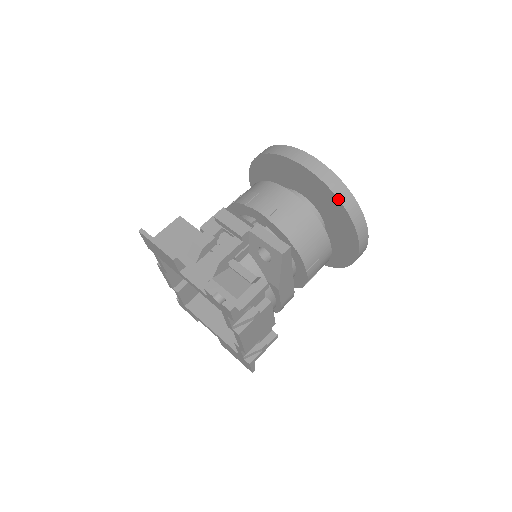
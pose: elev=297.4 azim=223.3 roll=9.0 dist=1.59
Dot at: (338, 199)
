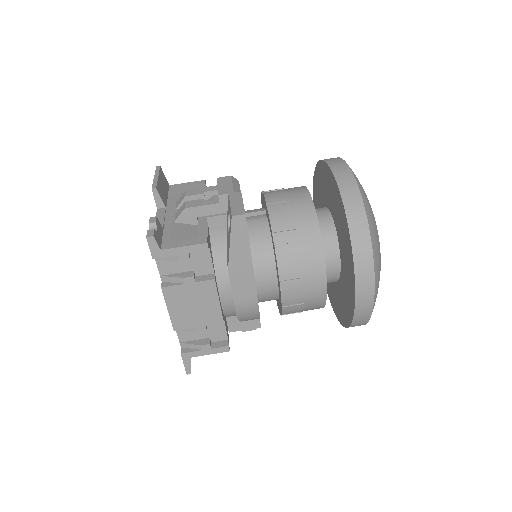
Dot at: (345, 211)
